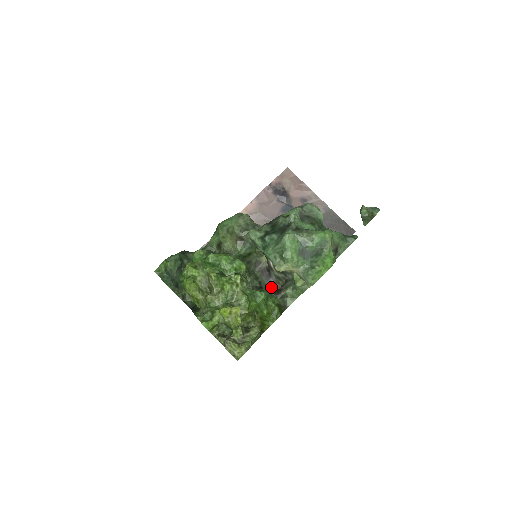
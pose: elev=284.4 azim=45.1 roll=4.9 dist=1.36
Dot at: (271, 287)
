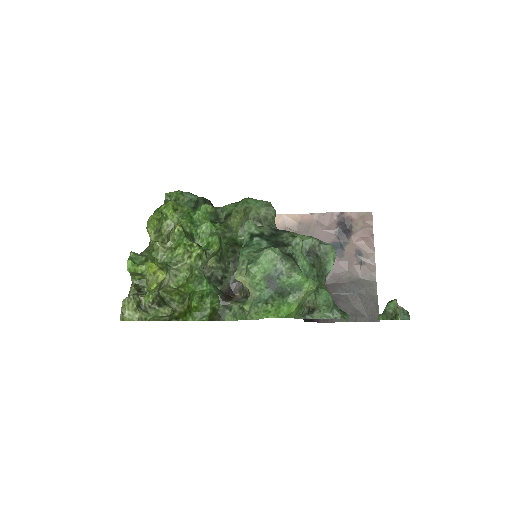
Dot at: (231, 290)
